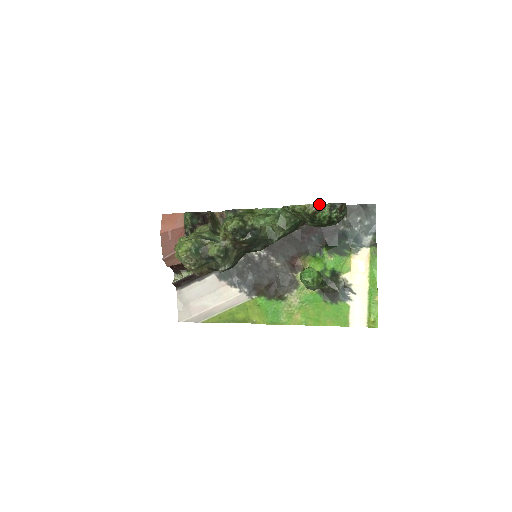
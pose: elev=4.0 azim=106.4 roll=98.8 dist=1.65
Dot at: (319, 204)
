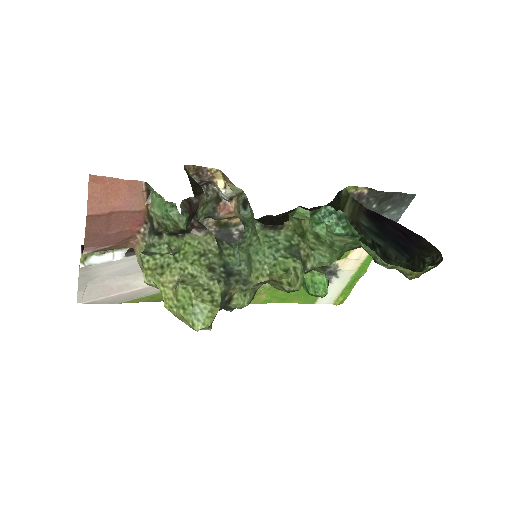
Dot at: (426, 267)
